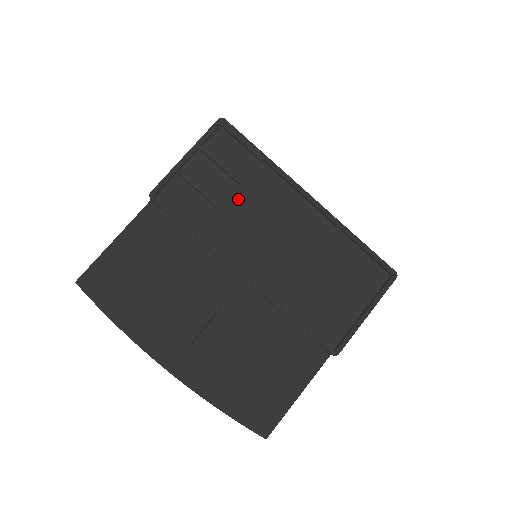
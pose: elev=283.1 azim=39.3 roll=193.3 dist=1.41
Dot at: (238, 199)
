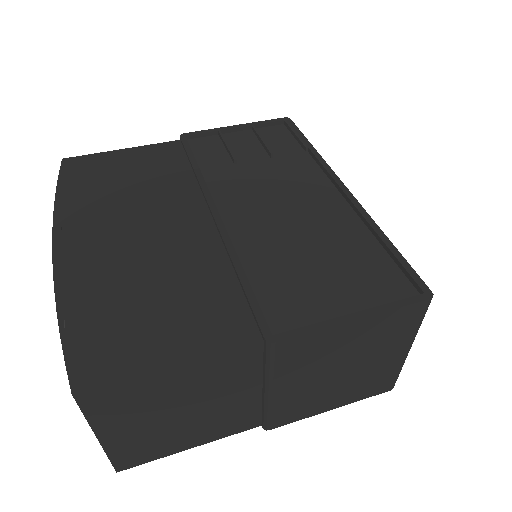
Dot at: (261, 165)
